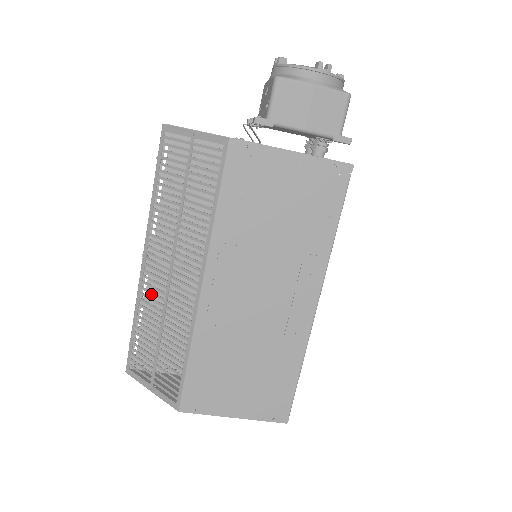
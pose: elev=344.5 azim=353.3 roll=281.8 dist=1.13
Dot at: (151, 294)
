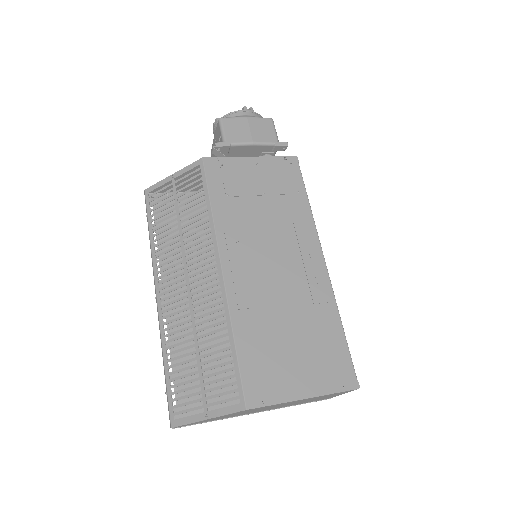
Dot at: (173, 335)
